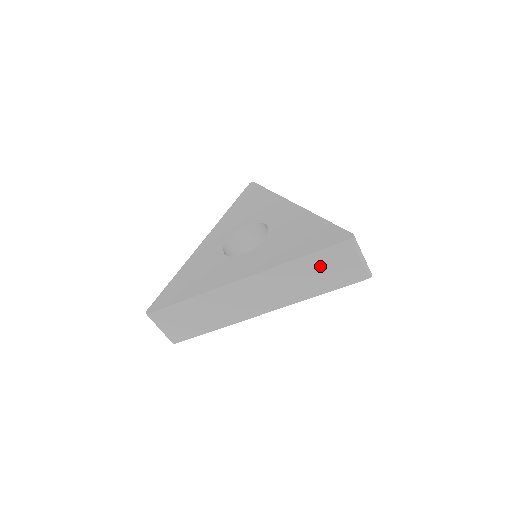
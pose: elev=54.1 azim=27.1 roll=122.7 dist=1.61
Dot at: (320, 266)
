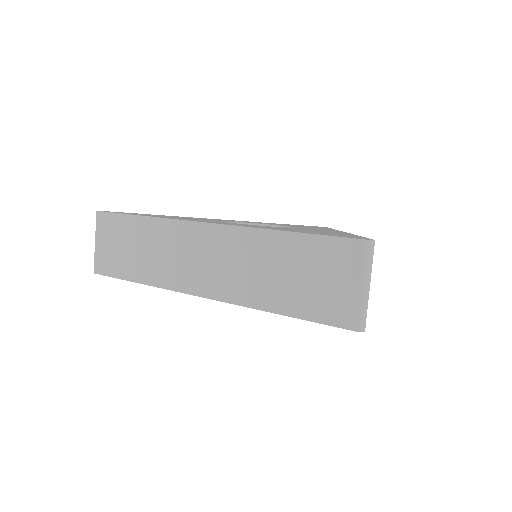
Dot at: (303, 262)
